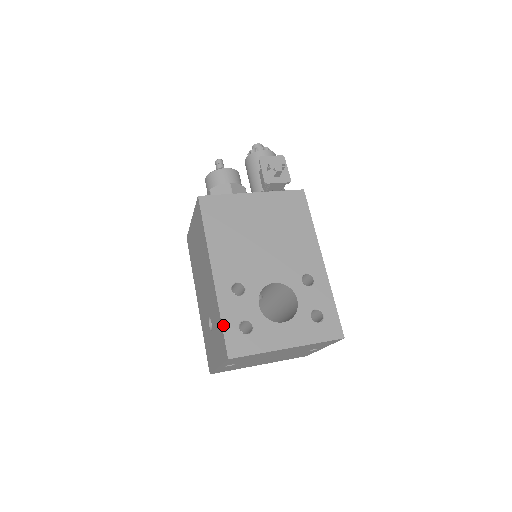
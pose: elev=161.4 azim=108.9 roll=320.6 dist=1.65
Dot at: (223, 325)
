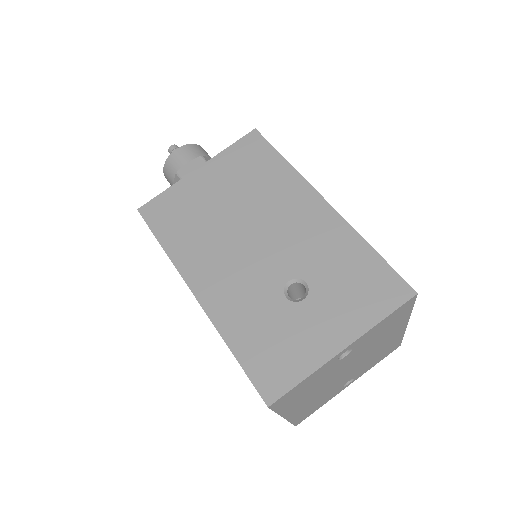
Dot at: (380, 256)
